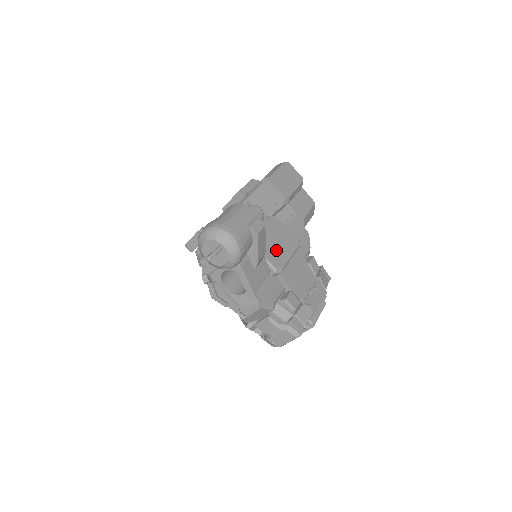
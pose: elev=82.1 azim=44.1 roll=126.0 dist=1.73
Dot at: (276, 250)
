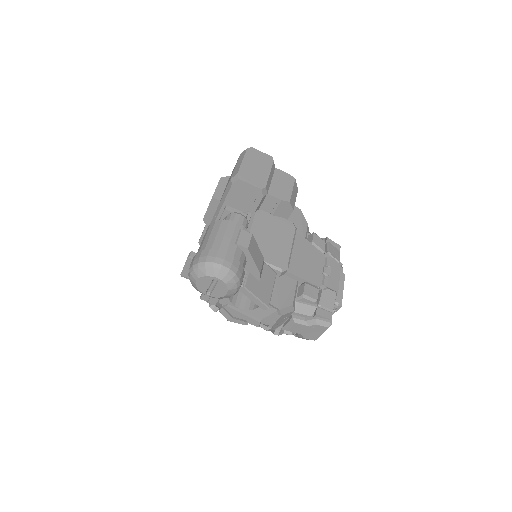
Dot at: (274, 247)
